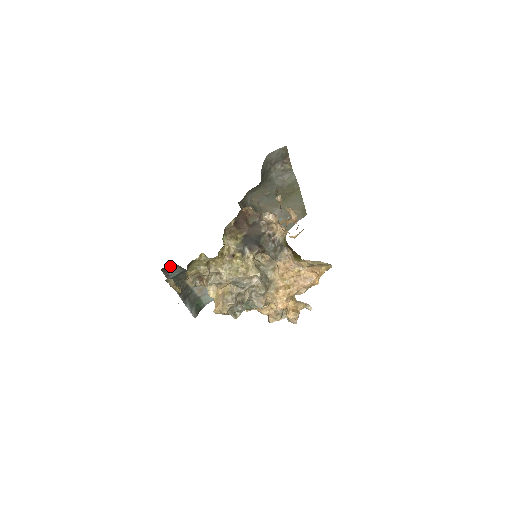
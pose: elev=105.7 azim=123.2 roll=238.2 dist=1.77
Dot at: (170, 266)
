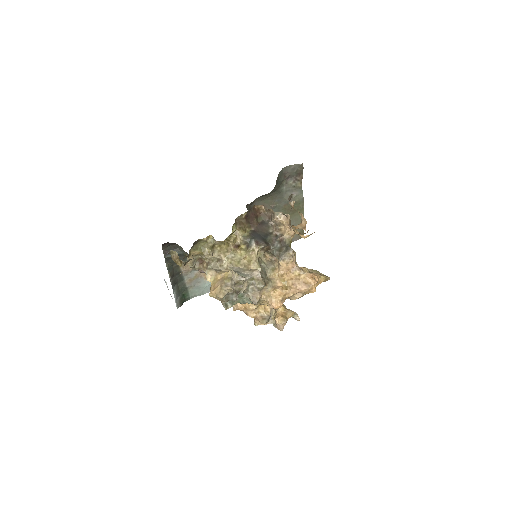
Dot at: (171, 244)
